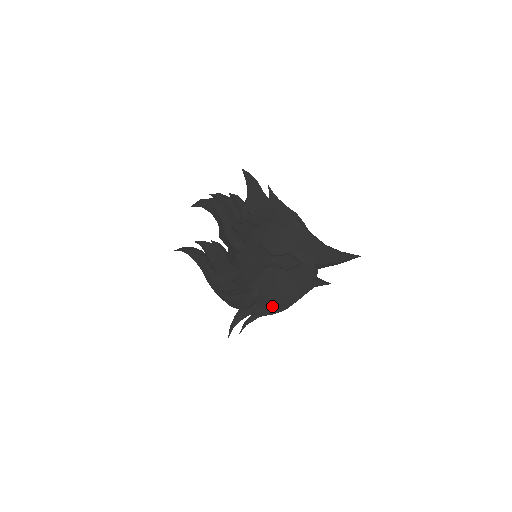
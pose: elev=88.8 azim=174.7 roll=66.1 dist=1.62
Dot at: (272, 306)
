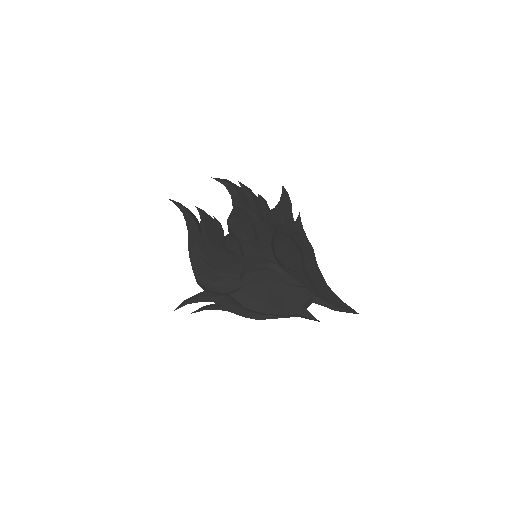
Dot at: (248, 307)
